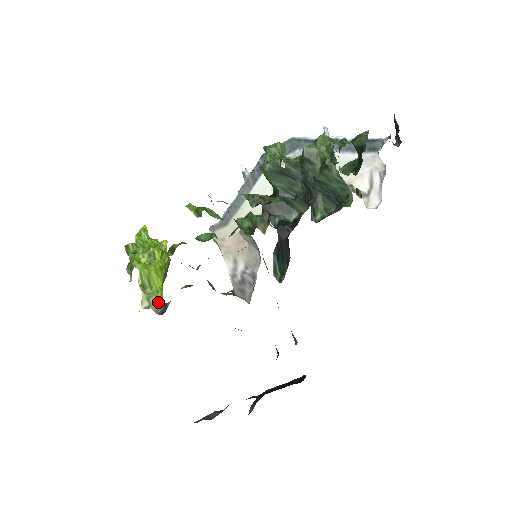
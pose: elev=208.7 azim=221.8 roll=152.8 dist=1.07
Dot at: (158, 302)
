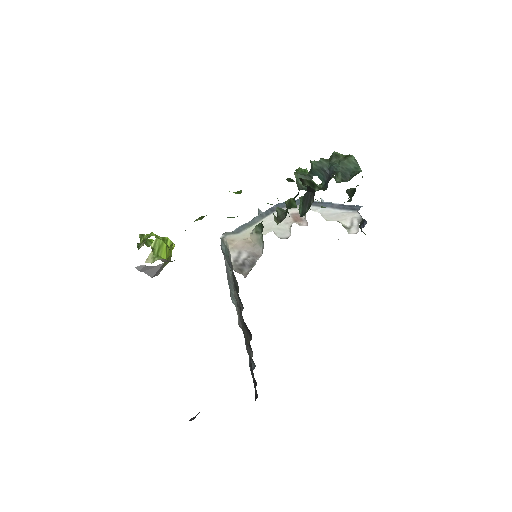
Dot at: occluded
